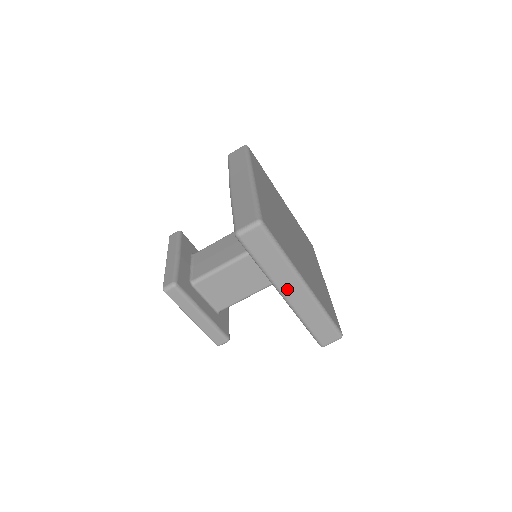
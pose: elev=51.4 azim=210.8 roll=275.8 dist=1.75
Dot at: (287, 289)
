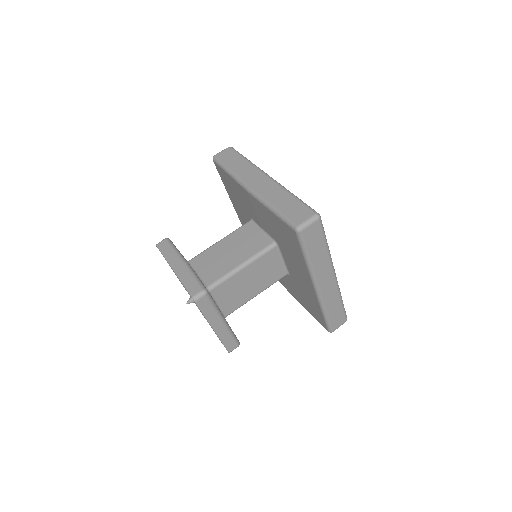
Dot at: (322, 280)
